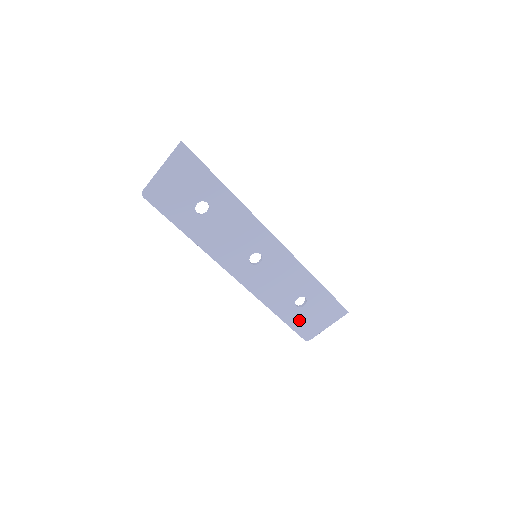
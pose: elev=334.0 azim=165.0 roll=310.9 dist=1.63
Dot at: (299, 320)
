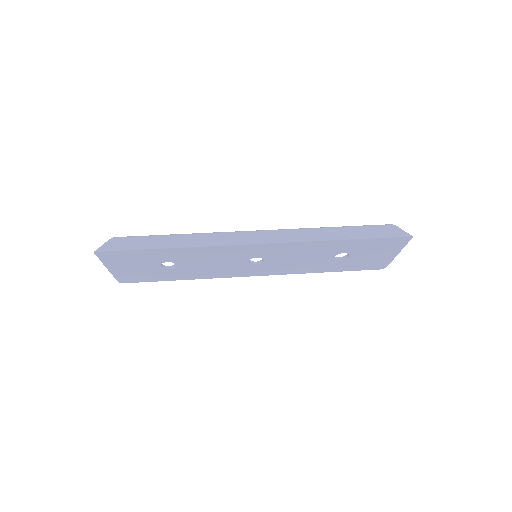
Dot at: (356, 264)
